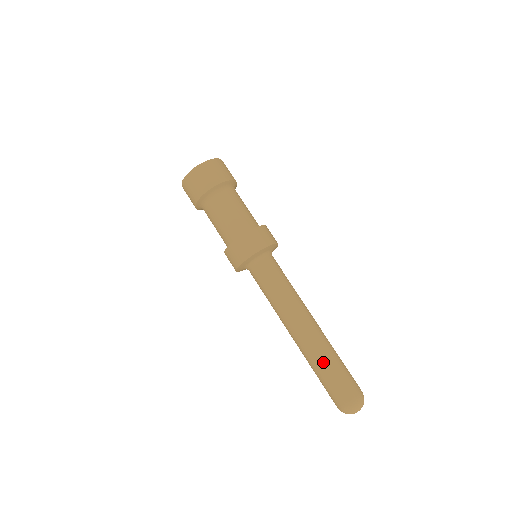
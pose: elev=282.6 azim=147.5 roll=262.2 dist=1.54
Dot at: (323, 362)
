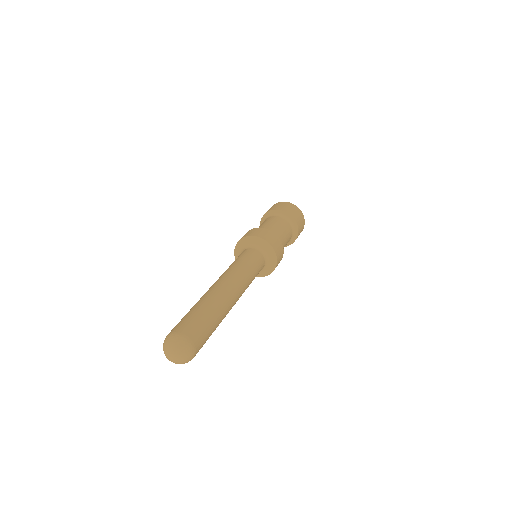
Dot at: (208, 305)
